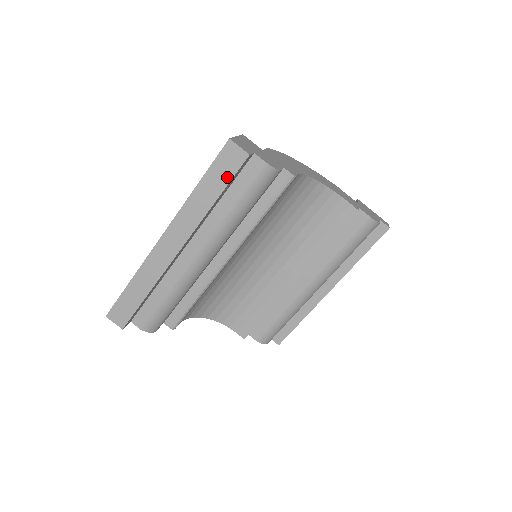
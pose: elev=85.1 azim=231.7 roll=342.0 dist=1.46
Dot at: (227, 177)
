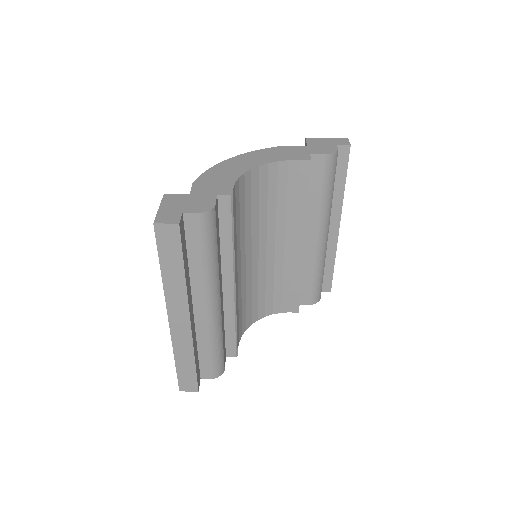
Dot at: (177, 250)
